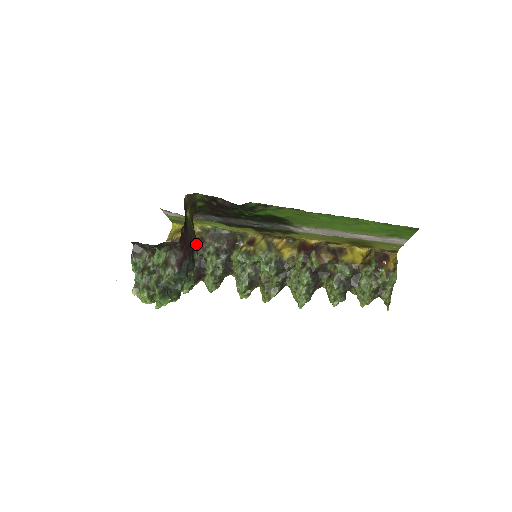
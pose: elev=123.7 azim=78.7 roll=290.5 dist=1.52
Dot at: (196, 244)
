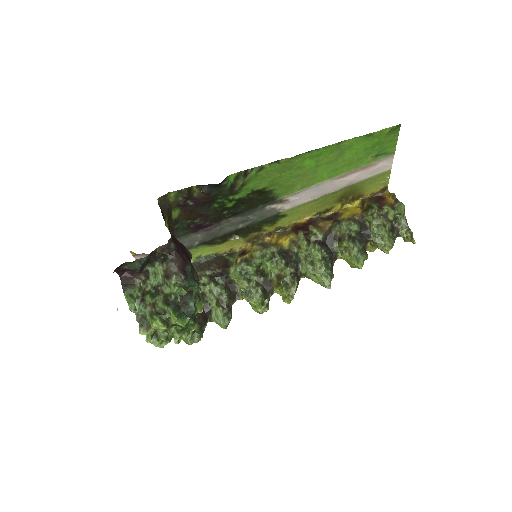
Dot at: (190, 253)
